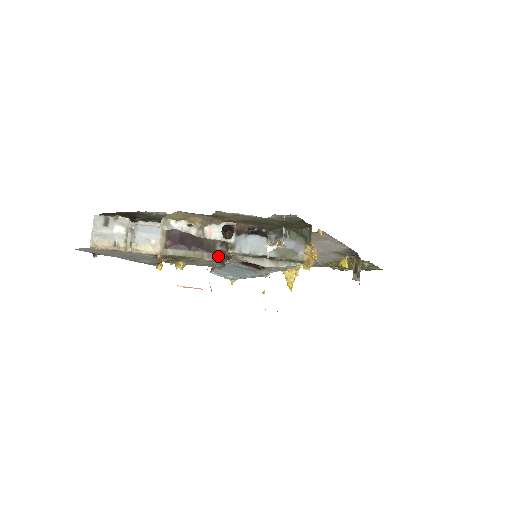
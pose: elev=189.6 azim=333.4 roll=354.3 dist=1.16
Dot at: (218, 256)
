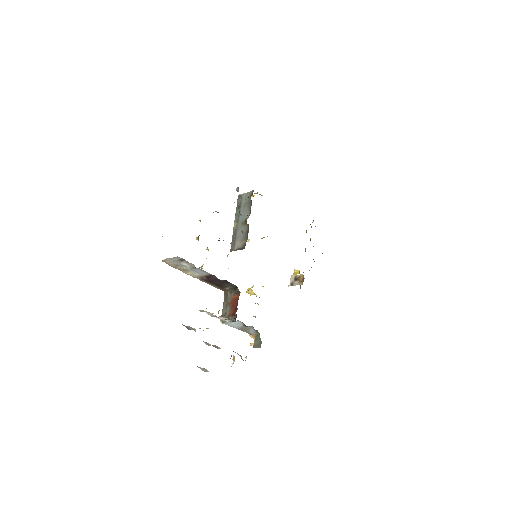
Dot at: (223, 290)
